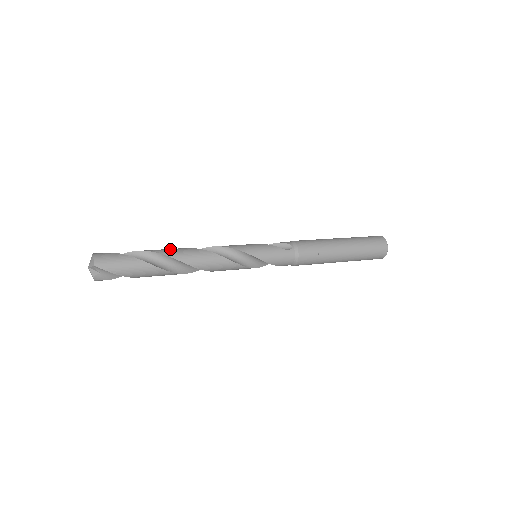
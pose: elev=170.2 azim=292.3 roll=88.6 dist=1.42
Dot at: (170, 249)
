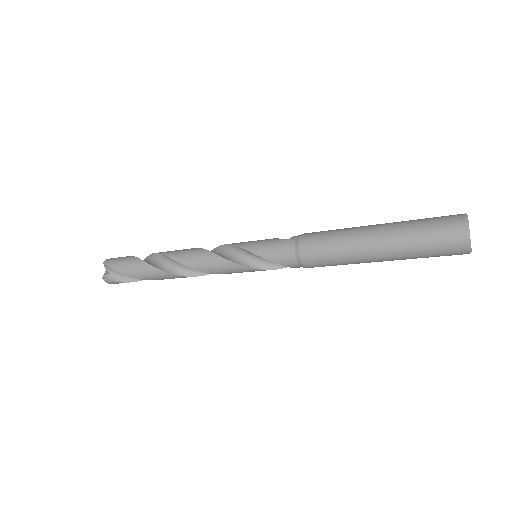
Dot at: occluded
